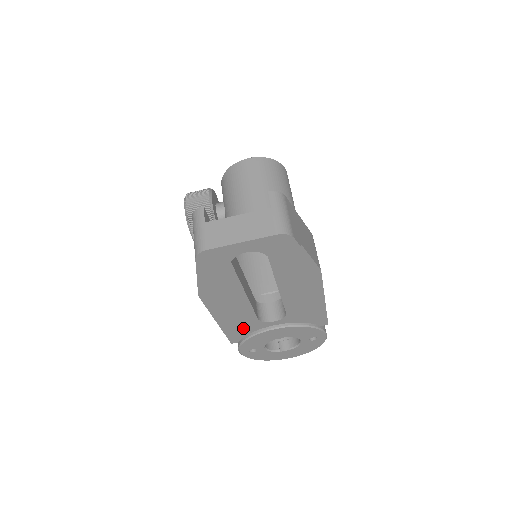
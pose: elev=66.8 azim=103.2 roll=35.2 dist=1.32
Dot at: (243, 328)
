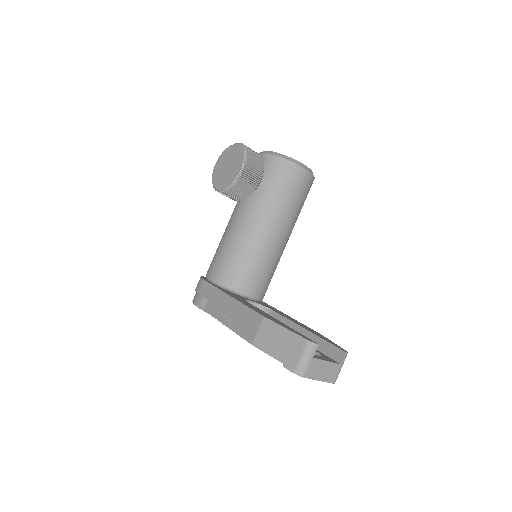
Dot at: occluded
